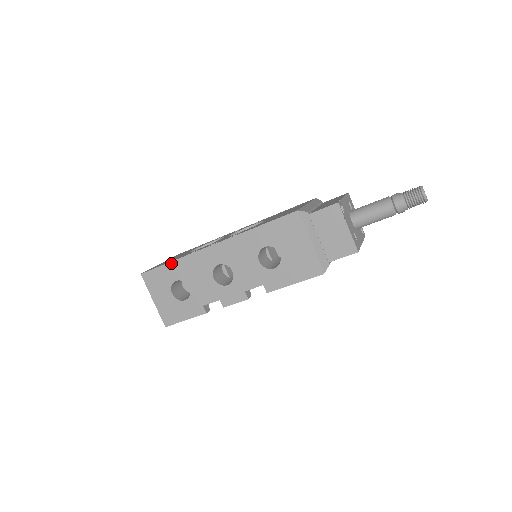
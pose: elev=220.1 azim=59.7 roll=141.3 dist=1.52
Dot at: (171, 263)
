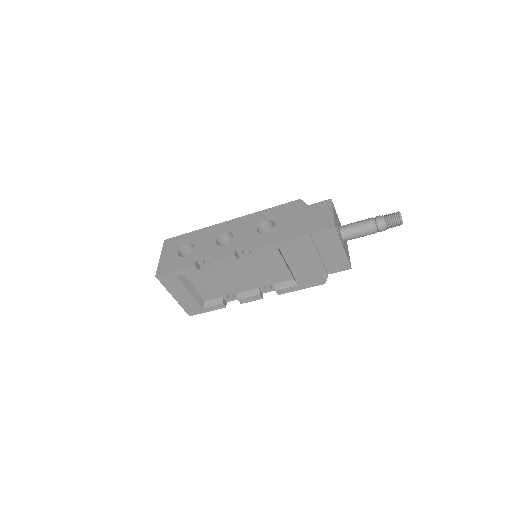
Dot at: (191, 232)
